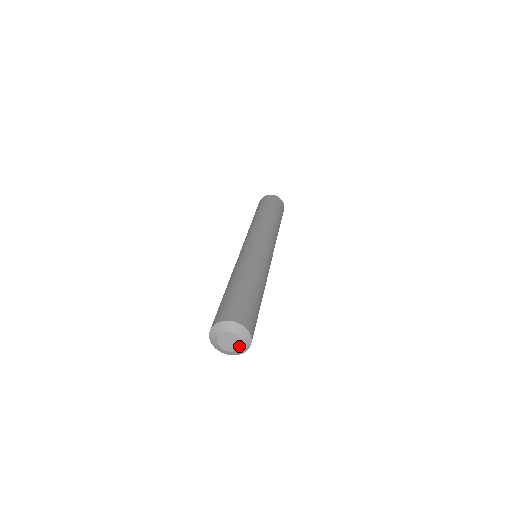
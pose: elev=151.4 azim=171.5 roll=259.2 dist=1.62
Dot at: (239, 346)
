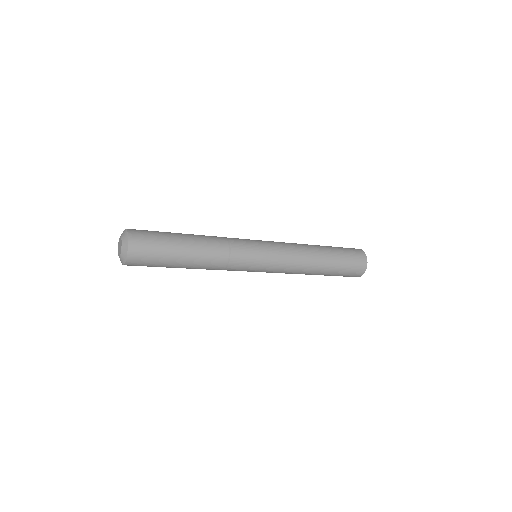
Dot at: (120, 255)
